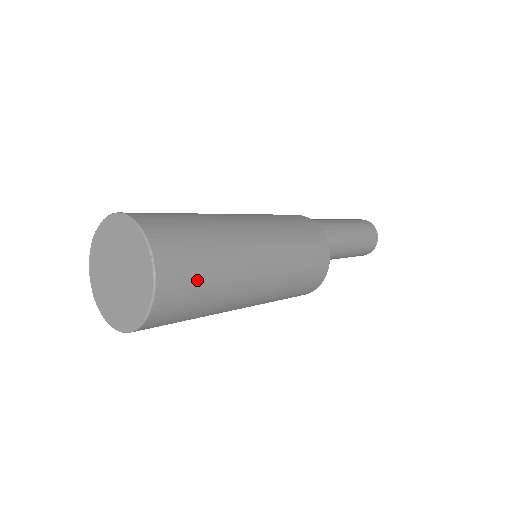
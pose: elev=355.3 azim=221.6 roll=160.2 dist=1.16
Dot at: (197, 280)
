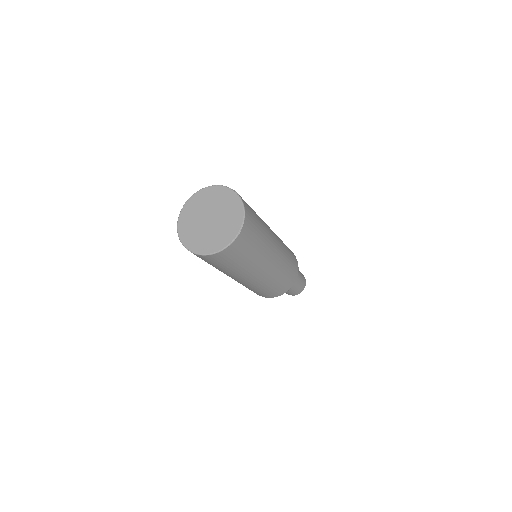
Dot at: (252, 210)
